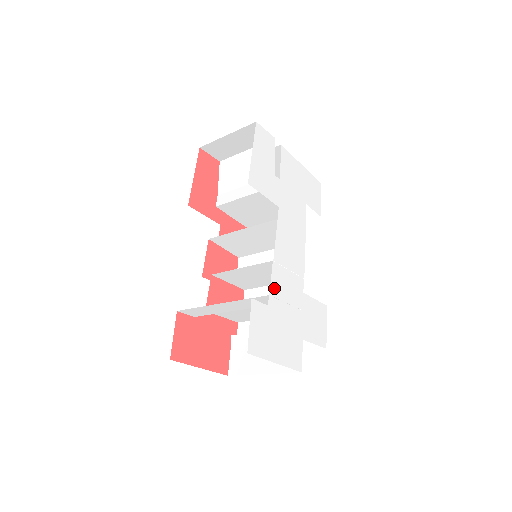
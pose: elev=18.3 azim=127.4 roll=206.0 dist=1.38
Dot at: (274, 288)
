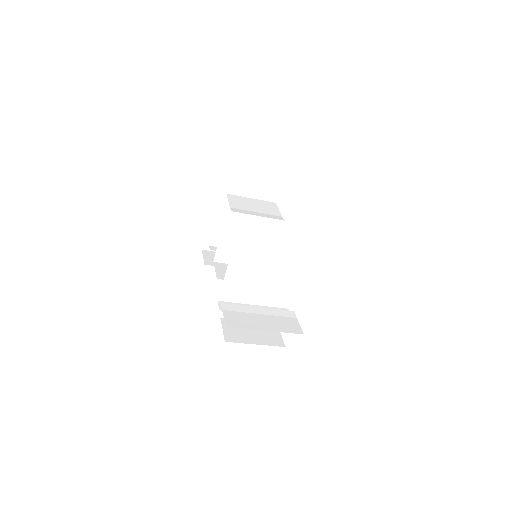
Dot at: occluded
